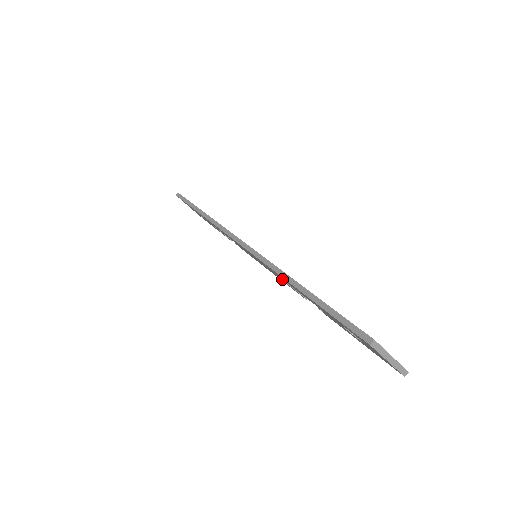
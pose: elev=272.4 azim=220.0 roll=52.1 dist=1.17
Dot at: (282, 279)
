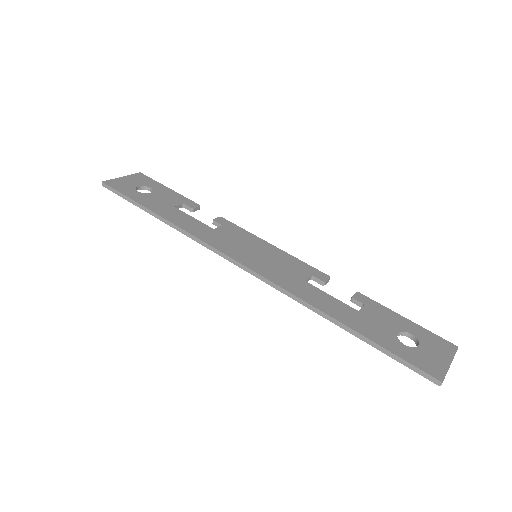
Dot at: occluded
